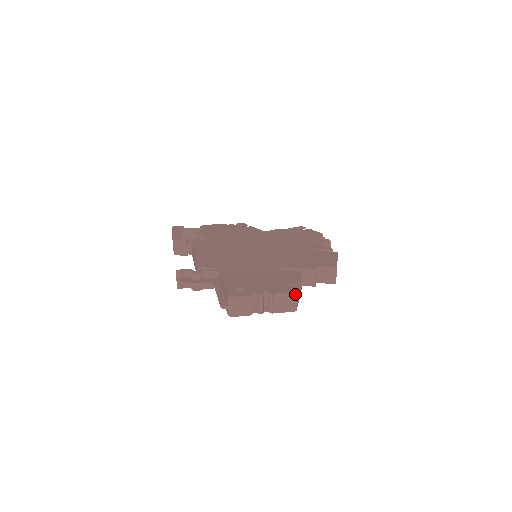
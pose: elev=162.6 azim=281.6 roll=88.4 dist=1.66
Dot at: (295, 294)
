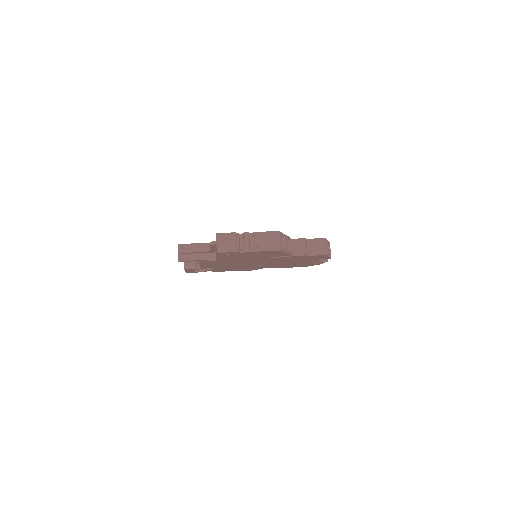
Dot at: (278, 233)
